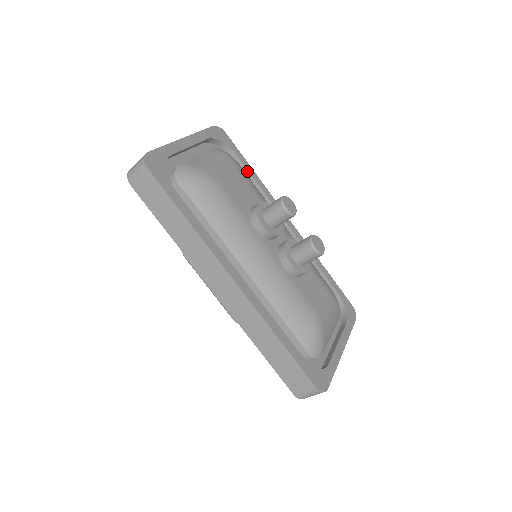
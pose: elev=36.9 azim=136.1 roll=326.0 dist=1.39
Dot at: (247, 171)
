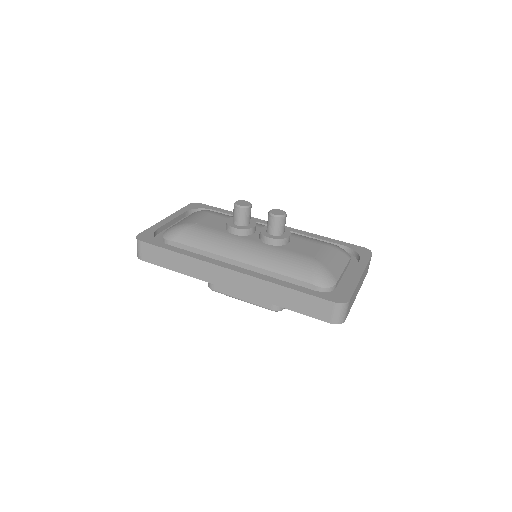
Dot at: (226, 214)
